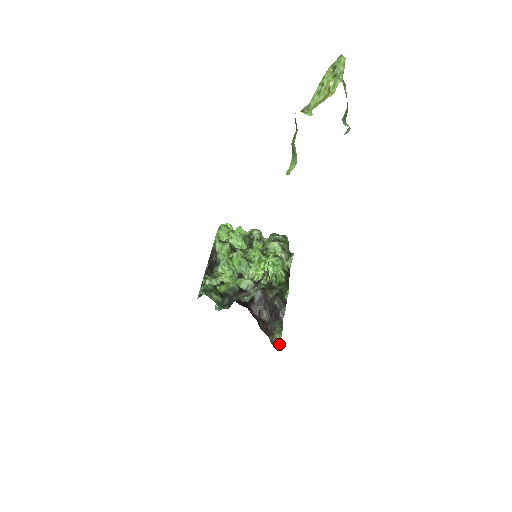
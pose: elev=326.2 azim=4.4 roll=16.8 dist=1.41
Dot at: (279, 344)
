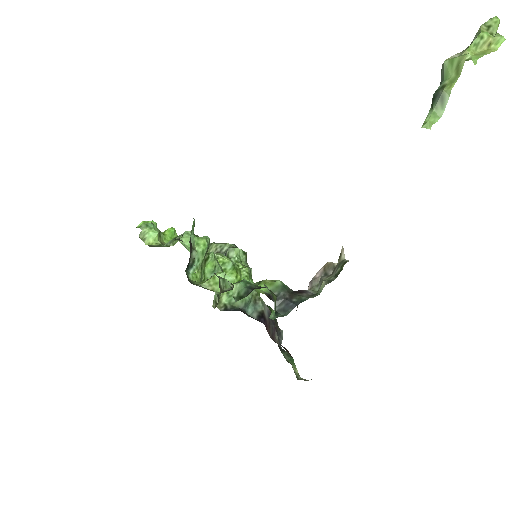
Dot at: (299, 377)
